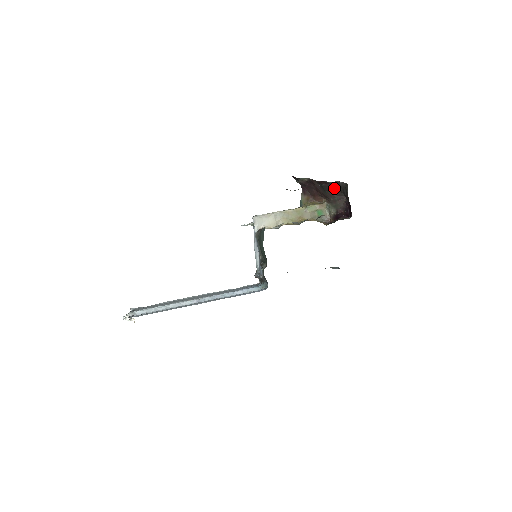
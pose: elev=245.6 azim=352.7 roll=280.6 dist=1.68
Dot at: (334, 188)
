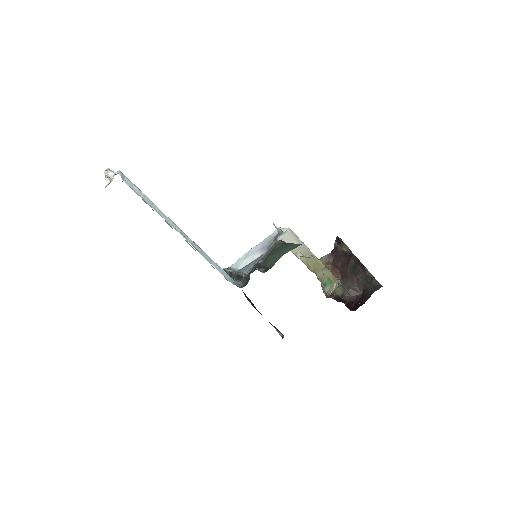
Dot at: (363, 278)
